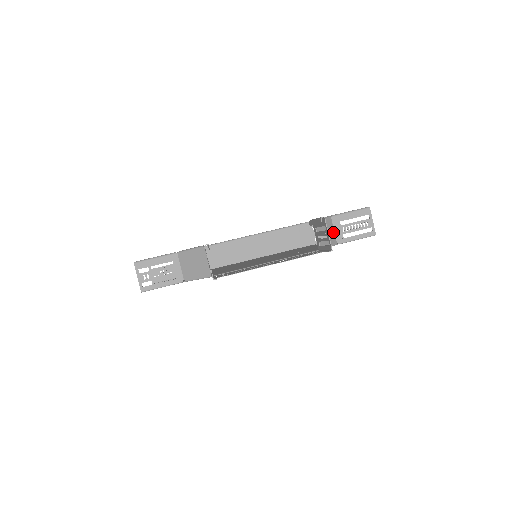
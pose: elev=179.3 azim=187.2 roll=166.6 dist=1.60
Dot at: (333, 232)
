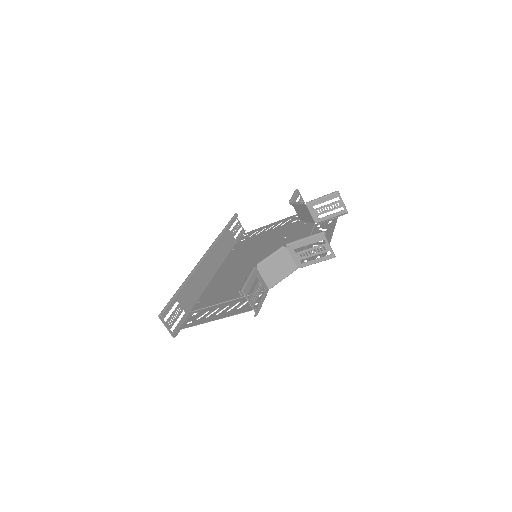
Dot at: (297, 212)
